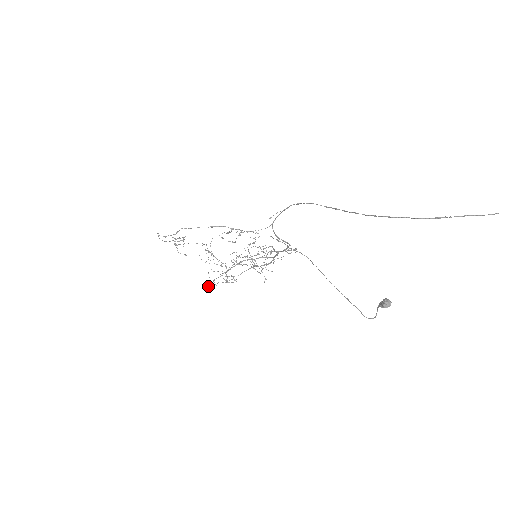
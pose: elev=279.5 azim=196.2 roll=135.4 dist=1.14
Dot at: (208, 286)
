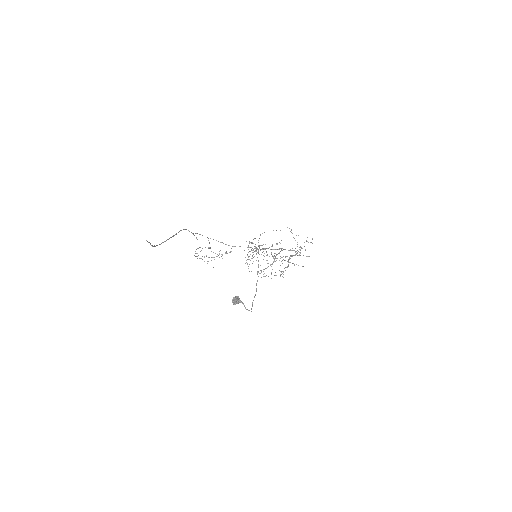
Dot at: (283, 277)
